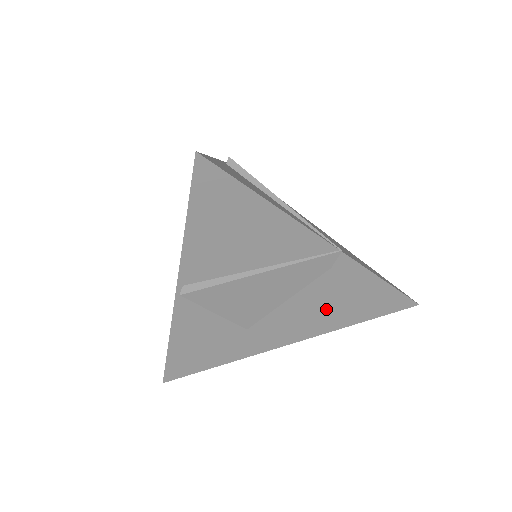
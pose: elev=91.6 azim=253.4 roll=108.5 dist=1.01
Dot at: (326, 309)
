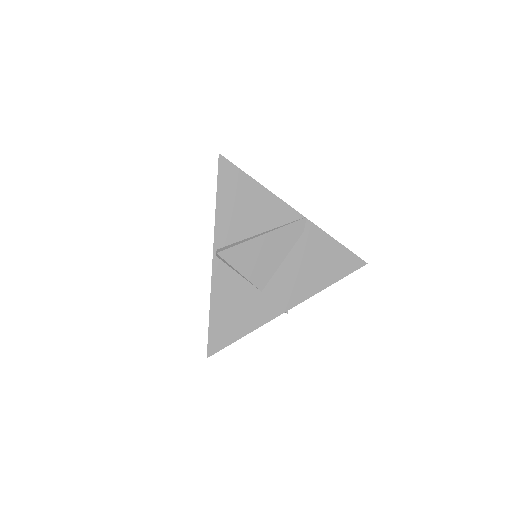
Dot at: (309, 269)
